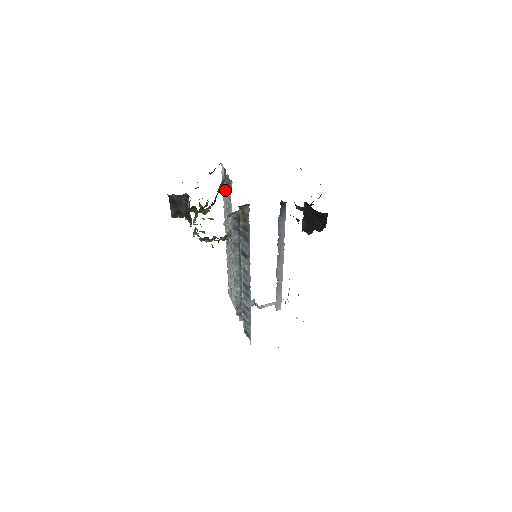
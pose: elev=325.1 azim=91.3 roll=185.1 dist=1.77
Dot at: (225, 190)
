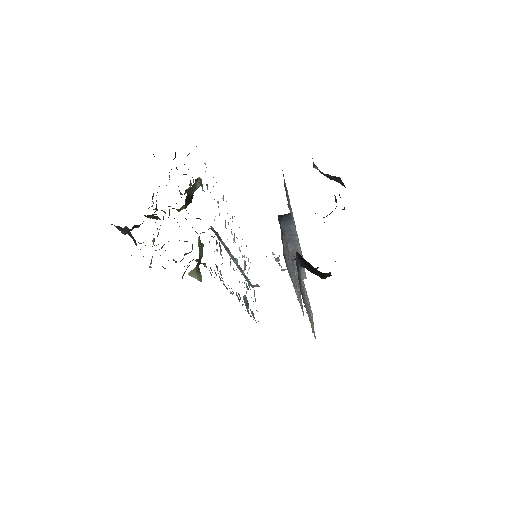
Dot at: occluded
